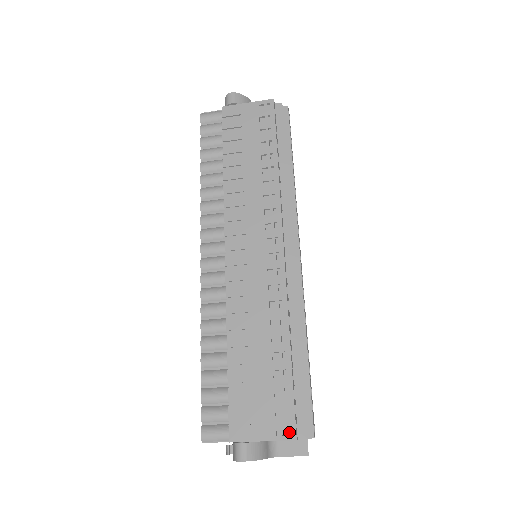
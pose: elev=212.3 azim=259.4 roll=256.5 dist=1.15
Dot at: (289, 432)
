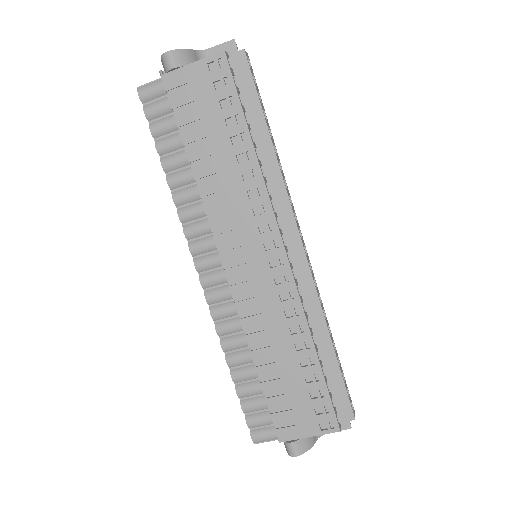
Dot at: (332, 425)
